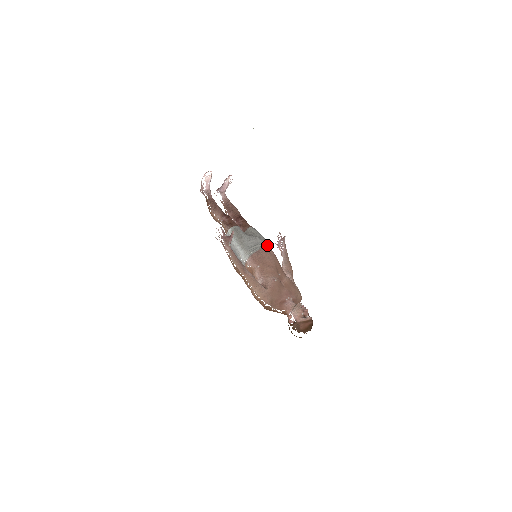
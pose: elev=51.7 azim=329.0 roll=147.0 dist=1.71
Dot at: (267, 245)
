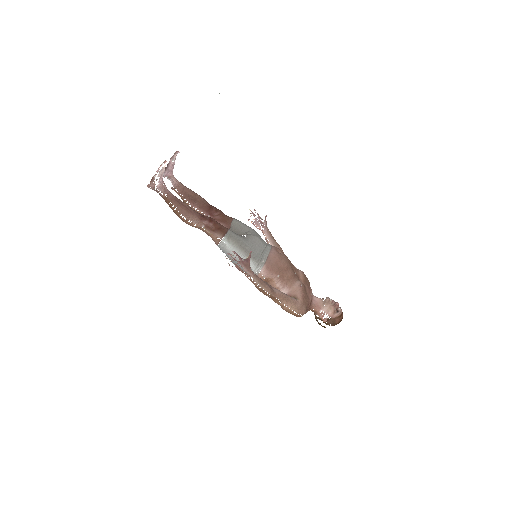
Dot at: (261, 238)
